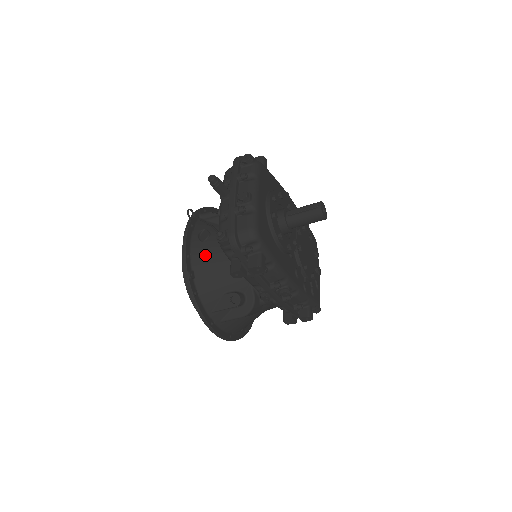
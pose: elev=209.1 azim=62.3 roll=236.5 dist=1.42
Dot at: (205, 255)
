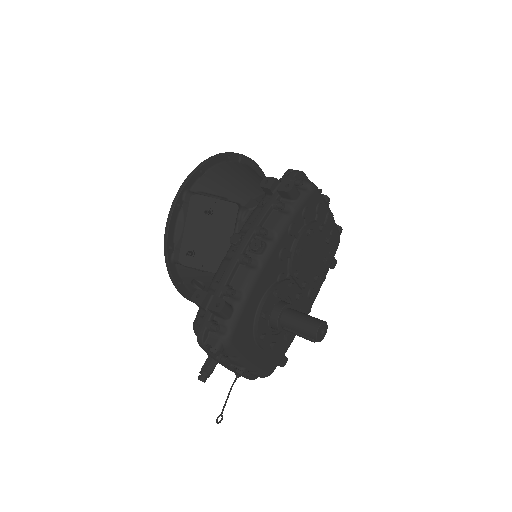
Dot at: occluded
